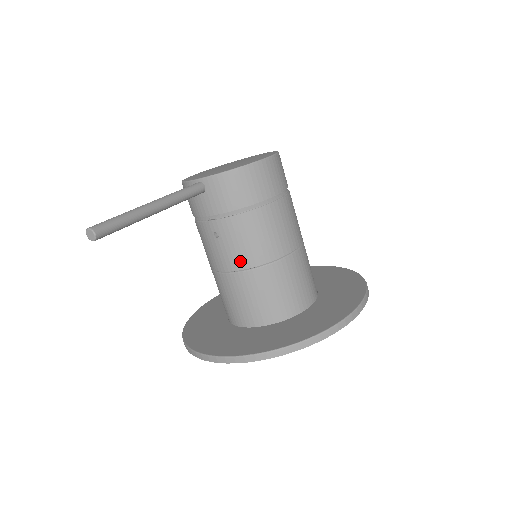
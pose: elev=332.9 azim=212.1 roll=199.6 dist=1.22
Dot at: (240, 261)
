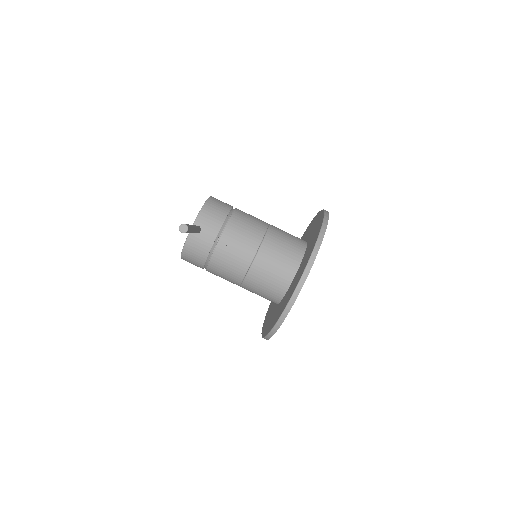
Dot at: (253, 243)
